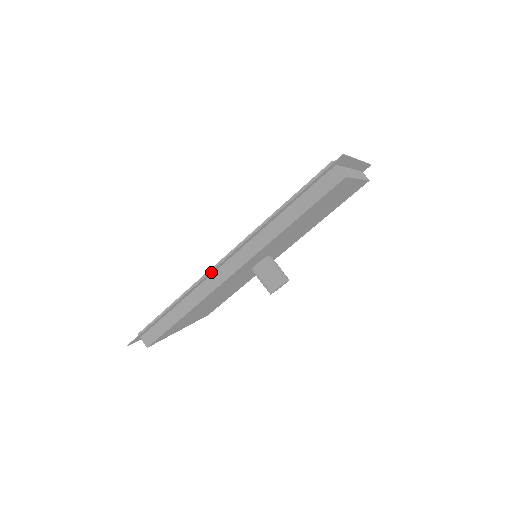
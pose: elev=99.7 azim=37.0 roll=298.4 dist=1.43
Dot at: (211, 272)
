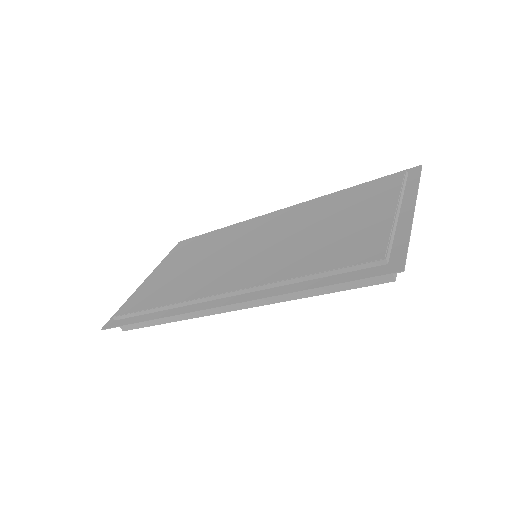
Dot at: (205, 307)
